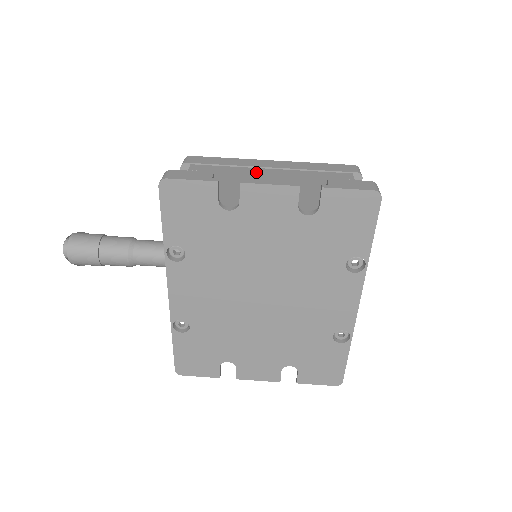
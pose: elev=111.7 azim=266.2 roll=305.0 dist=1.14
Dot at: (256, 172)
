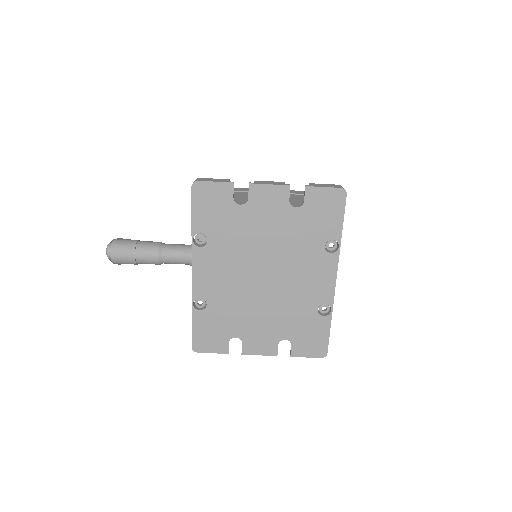
Dot at: occluded
